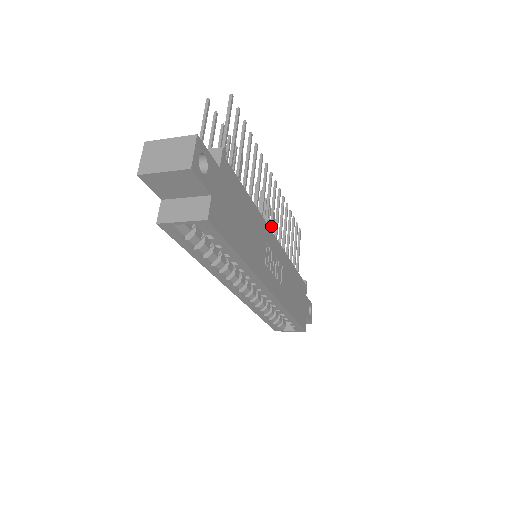
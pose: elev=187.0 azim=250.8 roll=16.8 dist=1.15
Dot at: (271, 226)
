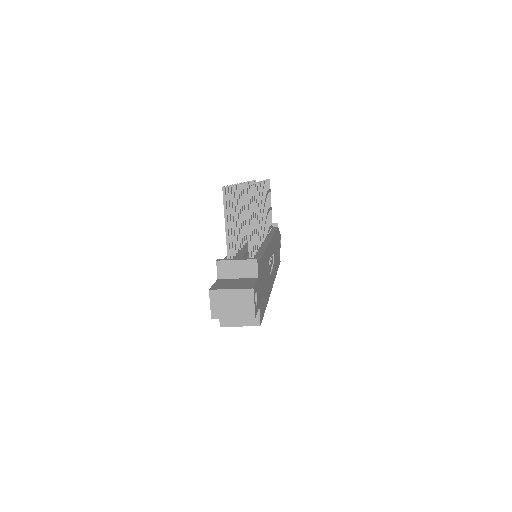
Dot at: (263, 226)
